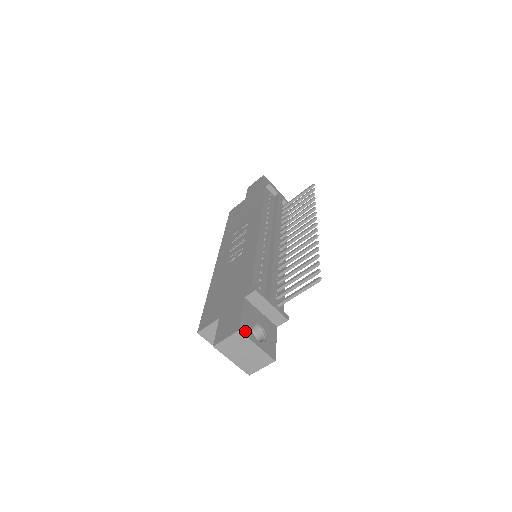
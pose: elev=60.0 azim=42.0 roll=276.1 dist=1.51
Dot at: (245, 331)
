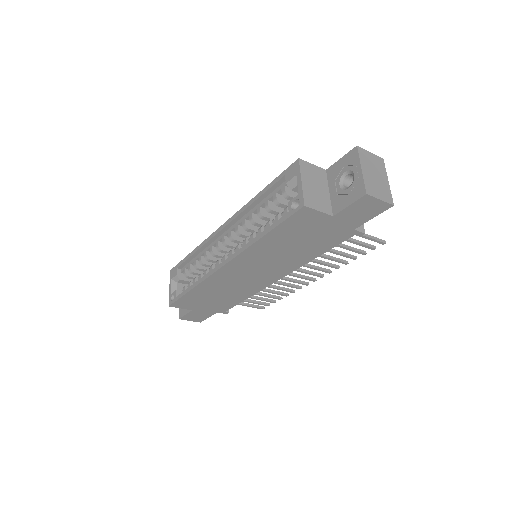
Dot at: occluded
